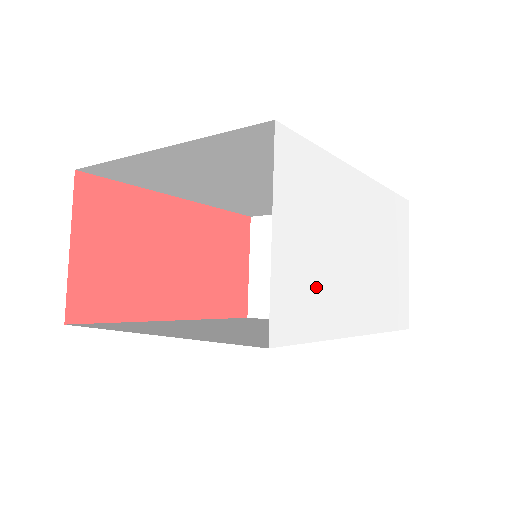
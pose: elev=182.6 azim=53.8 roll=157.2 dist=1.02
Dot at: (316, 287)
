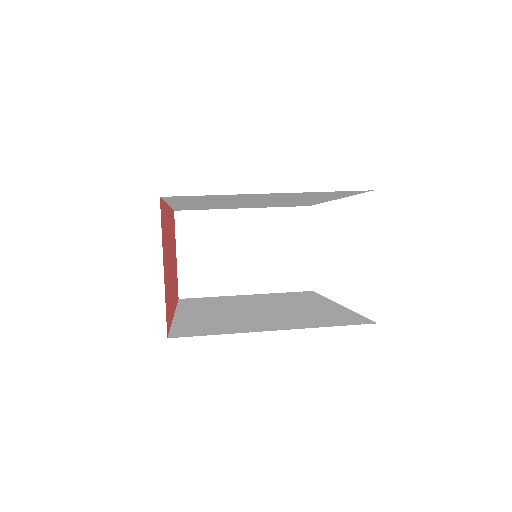
Dot at: occluded
